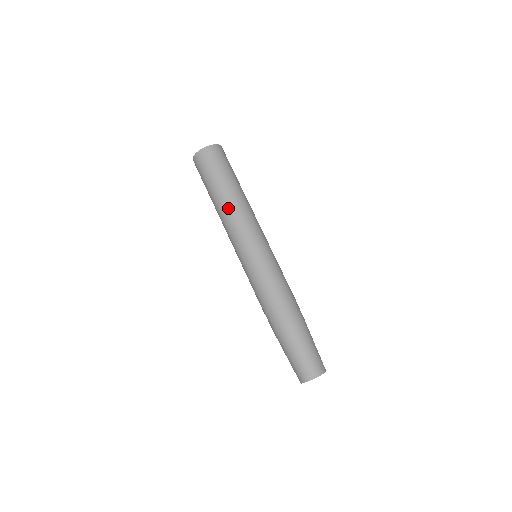
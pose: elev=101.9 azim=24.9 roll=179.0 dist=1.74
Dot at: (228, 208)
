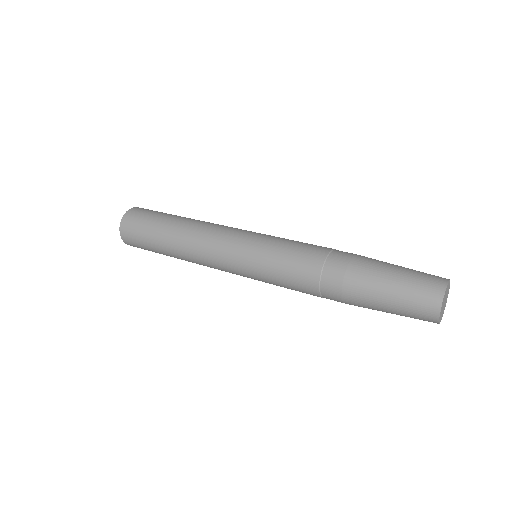
Dot at: (185, 242)
